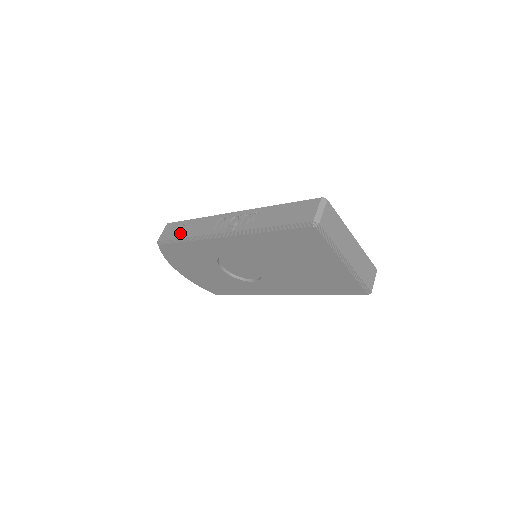
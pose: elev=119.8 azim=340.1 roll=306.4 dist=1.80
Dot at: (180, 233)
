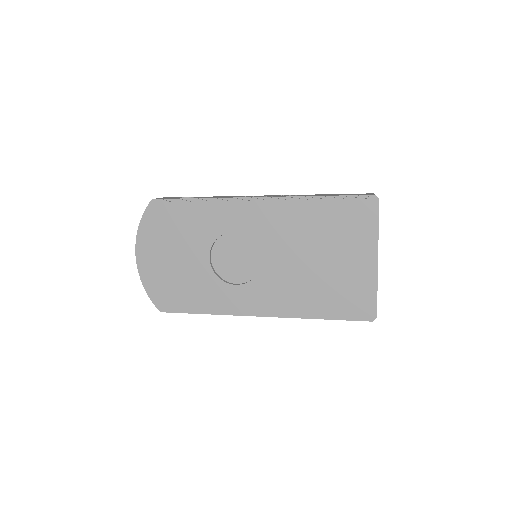
Dot at: occluded
